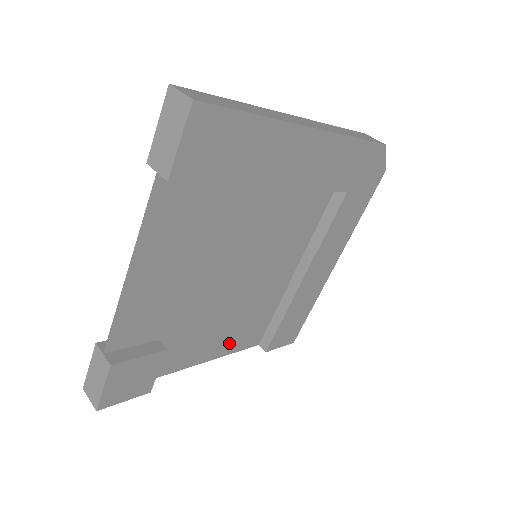
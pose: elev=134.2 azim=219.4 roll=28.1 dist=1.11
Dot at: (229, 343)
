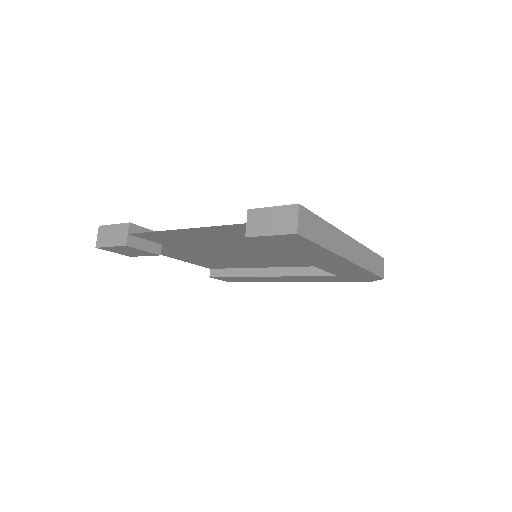
Dot at: (196, 261)
